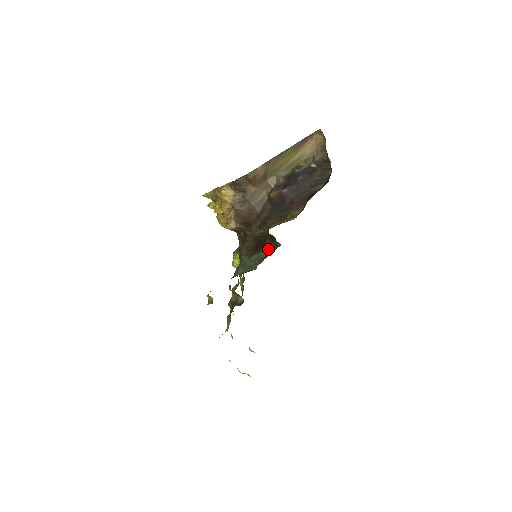
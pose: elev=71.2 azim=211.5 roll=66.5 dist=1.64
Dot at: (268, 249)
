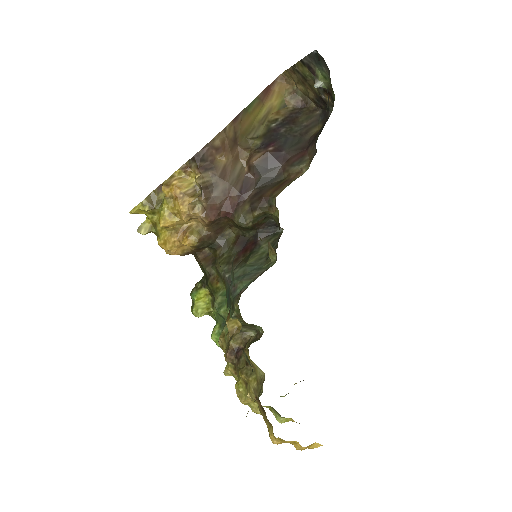
Dot at: occluded
